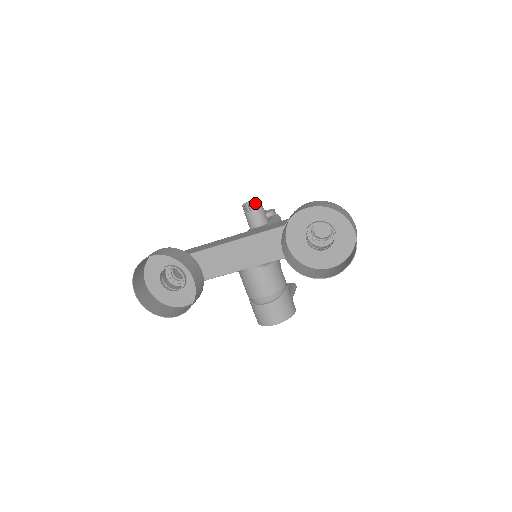
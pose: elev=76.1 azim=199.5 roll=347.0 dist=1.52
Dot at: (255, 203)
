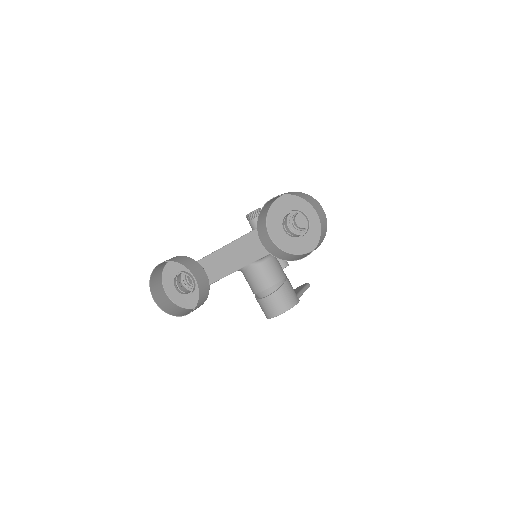
Dot at: (255, 212)
